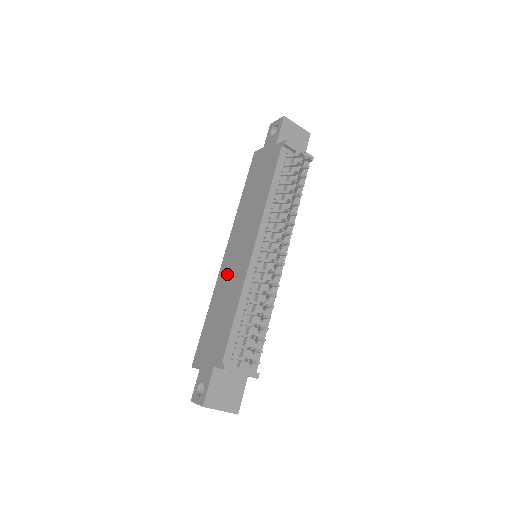
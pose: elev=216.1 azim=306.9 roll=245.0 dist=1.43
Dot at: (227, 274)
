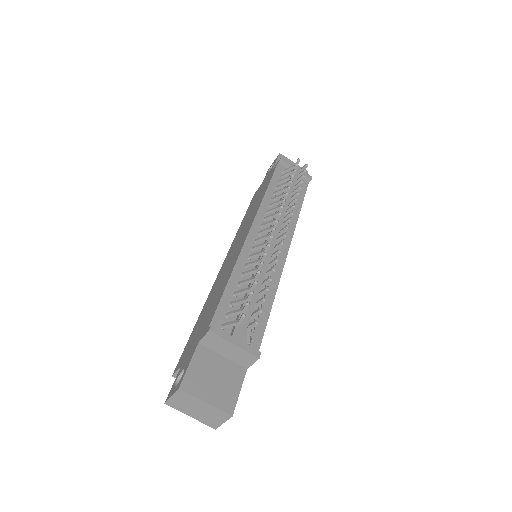
Dot at: (222, 272)
